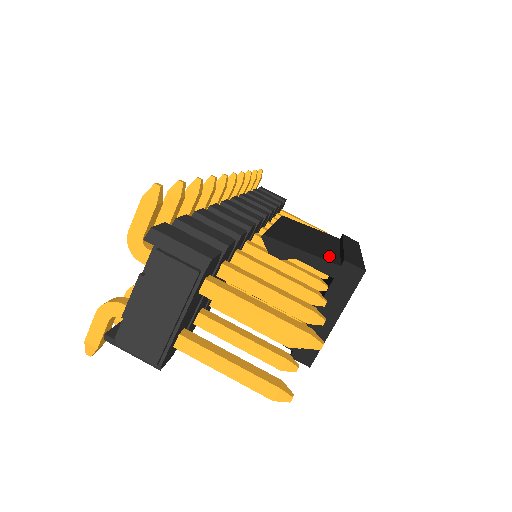
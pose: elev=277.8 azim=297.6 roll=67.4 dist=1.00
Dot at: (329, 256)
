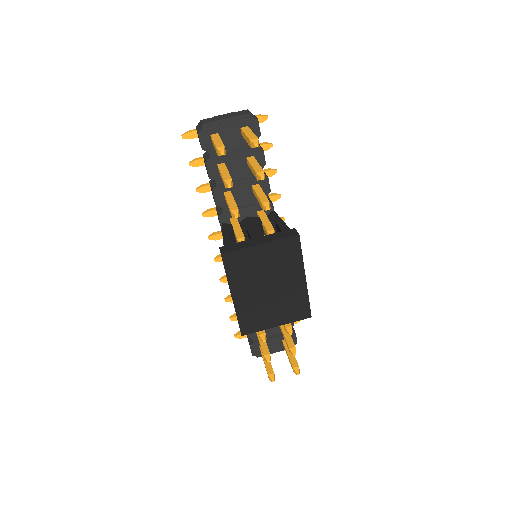
Dot at: occluded
